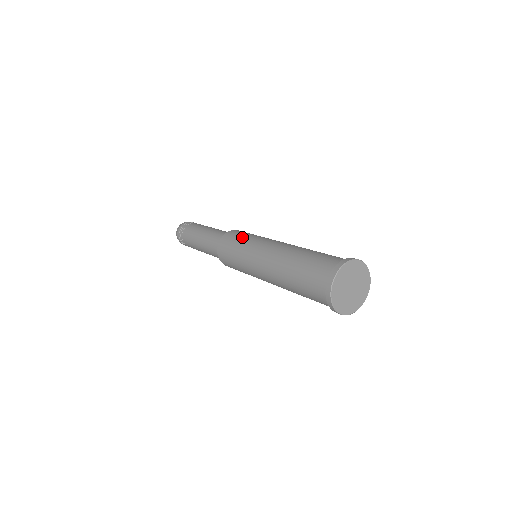
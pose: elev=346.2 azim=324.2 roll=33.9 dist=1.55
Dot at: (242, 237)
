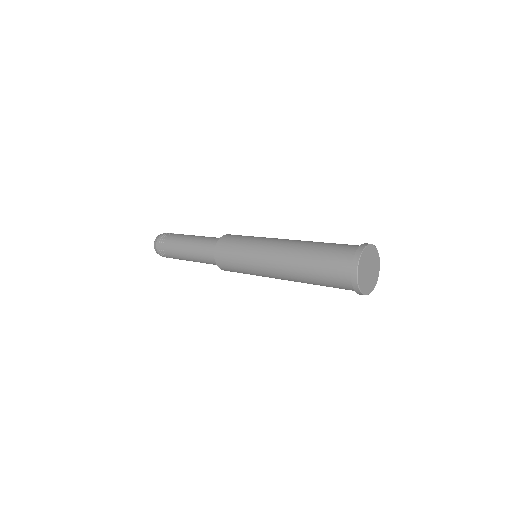
Dot at: (236, 249)
